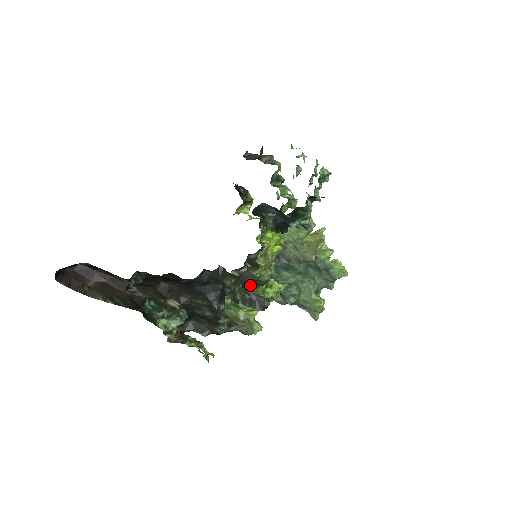
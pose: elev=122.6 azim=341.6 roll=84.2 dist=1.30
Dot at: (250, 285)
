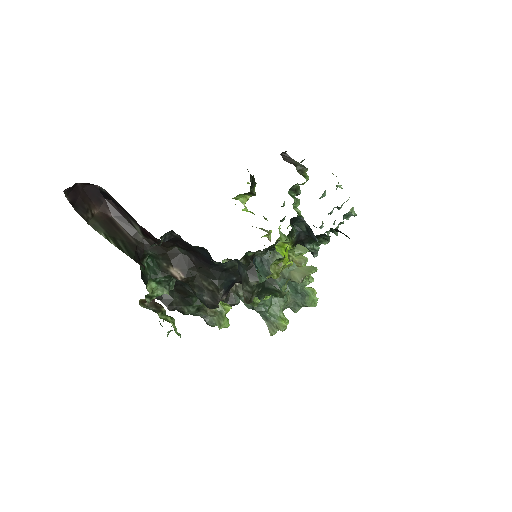
Dot at: (266, 291)
